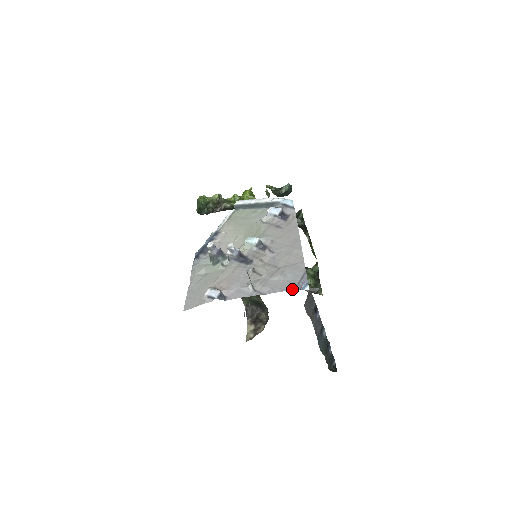
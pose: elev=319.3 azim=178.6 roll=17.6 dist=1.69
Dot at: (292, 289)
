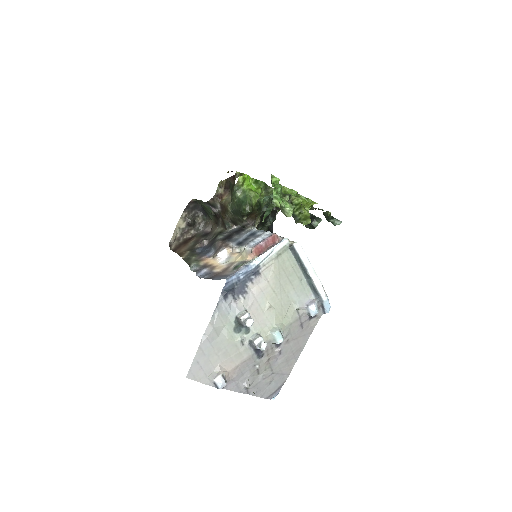
Dot at: (267, 398)
